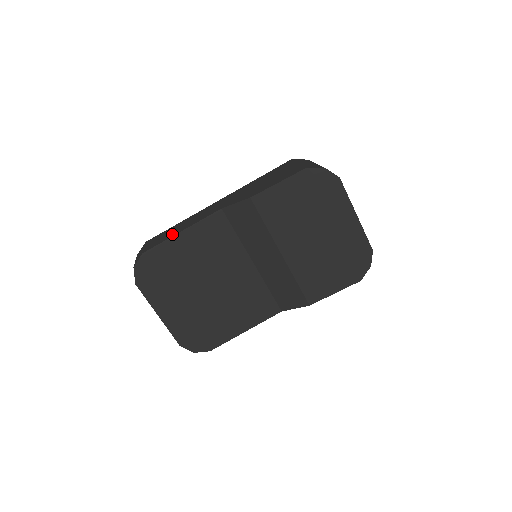
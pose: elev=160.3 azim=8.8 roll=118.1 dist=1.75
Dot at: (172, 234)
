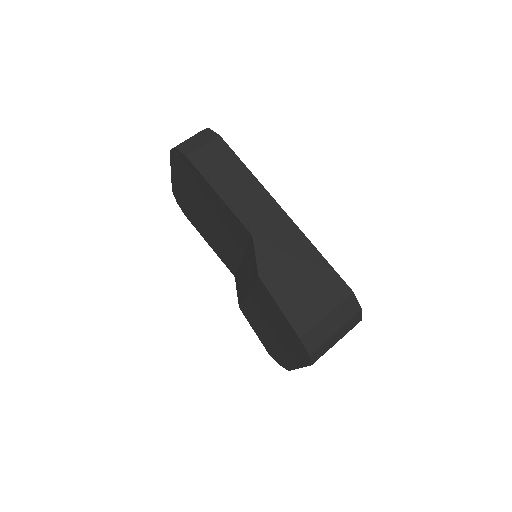
Dot at: (217, 181)
